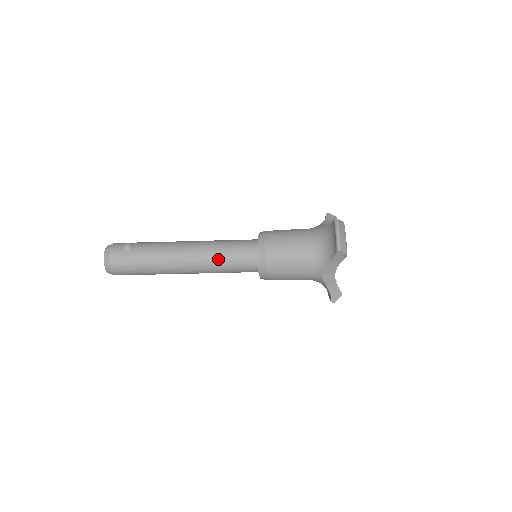
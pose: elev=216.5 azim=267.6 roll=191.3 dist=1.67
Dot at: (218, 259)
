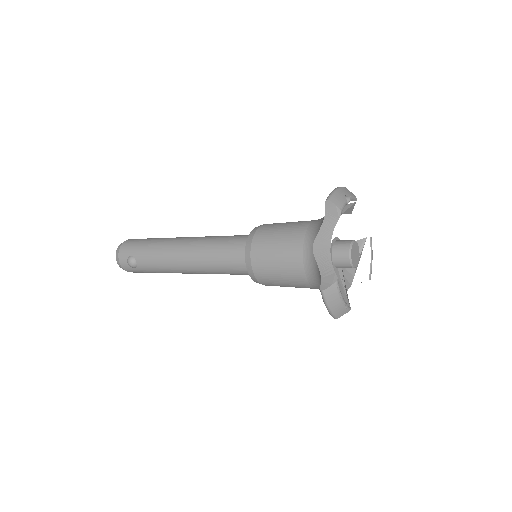
Dot at: occluded
